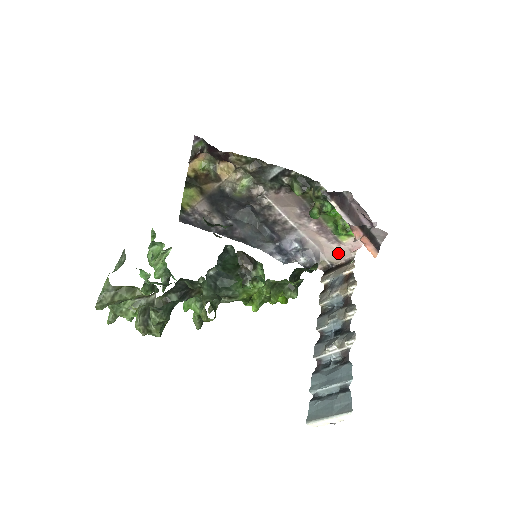
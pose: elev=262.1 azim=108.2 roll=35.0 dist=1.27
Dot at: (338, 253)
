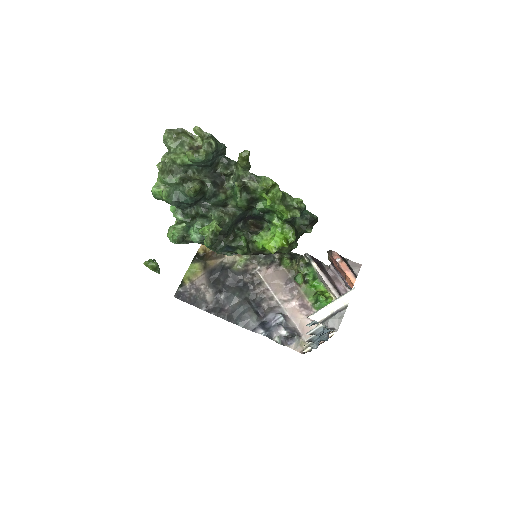
Dot at: occluded
